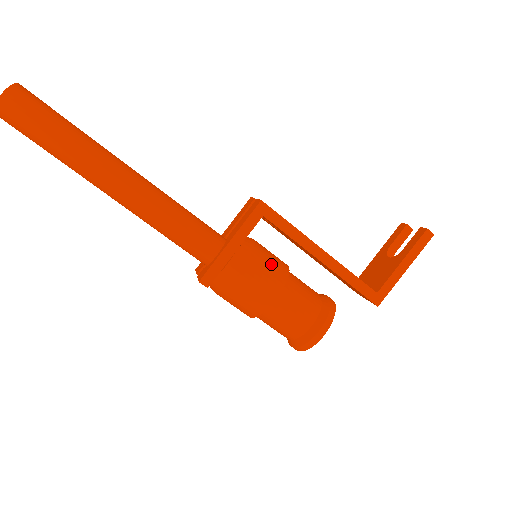
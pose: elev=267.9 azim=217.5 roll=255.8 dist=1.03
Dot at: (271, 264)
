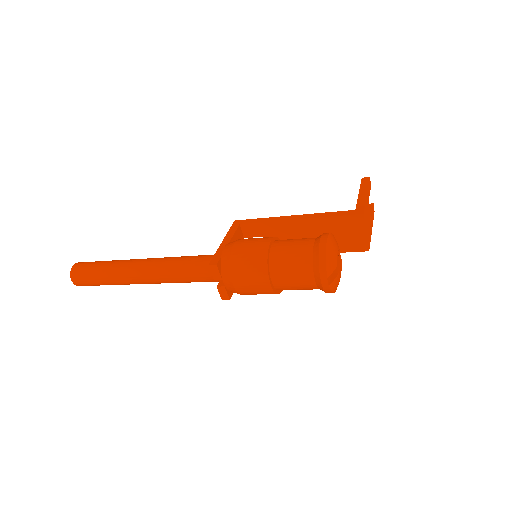
Dot at: occluded
